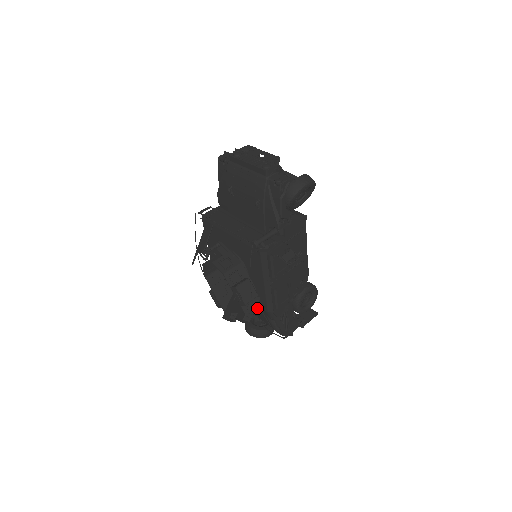
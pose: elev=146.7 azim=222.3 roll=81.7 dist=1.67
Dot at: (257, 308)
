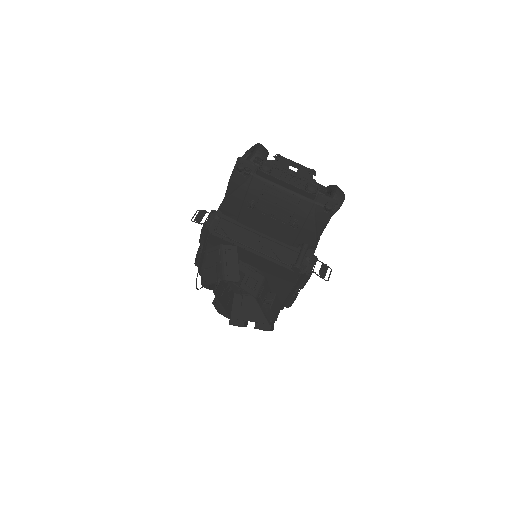
Dot at: occluded
